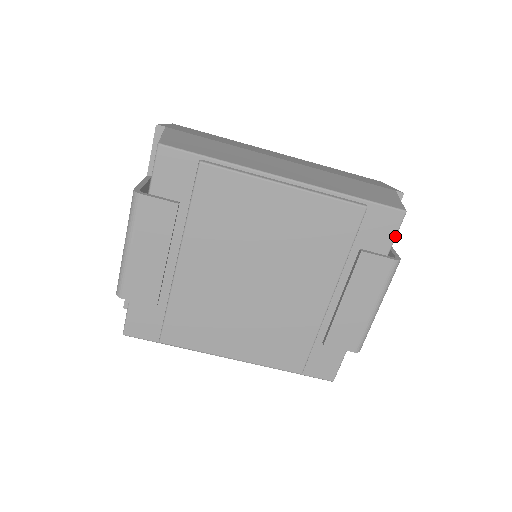
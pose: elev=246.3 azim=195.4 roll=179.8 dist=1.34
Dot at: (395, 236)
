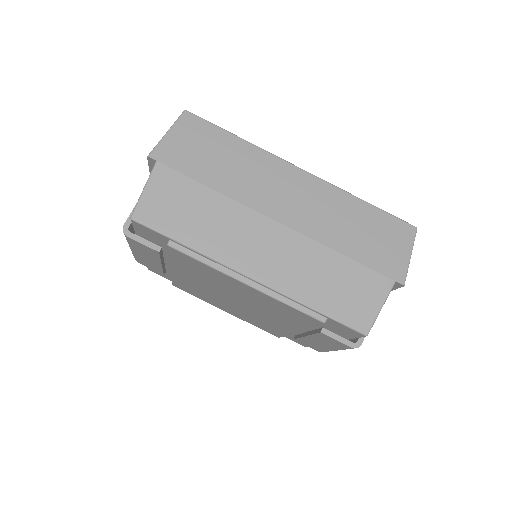
Dot at: occluded
